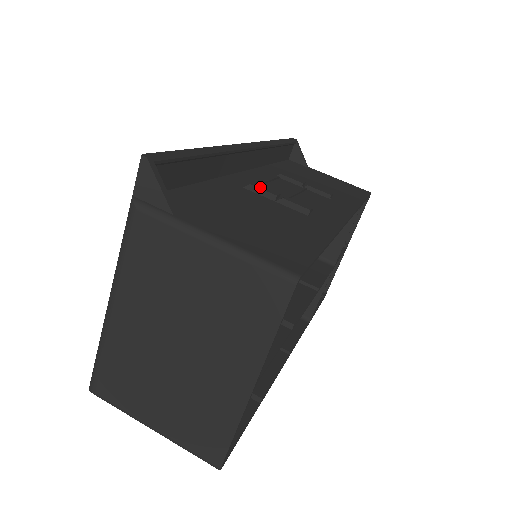
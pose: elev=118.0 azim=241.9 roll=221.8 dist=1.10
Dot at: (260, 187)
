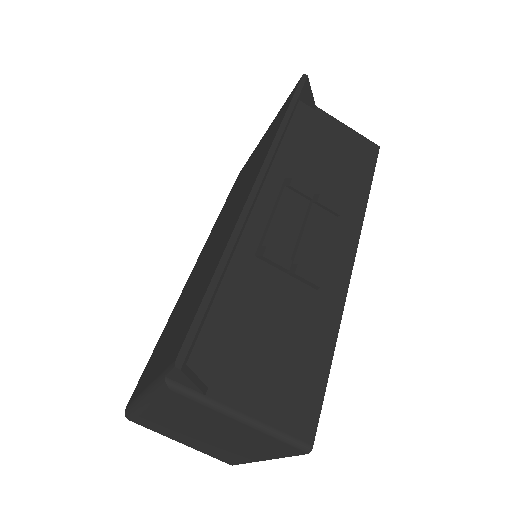
Dot at: (273, 258)
